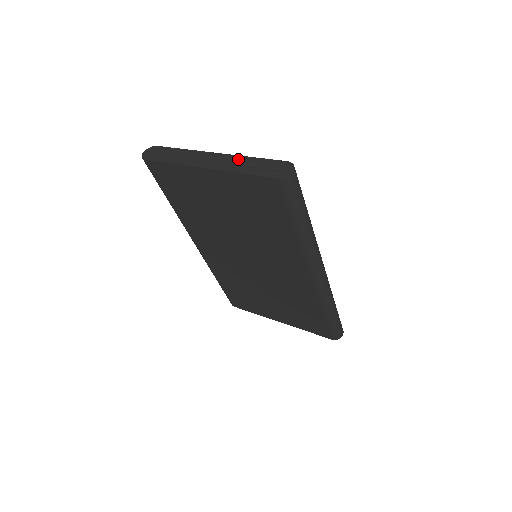
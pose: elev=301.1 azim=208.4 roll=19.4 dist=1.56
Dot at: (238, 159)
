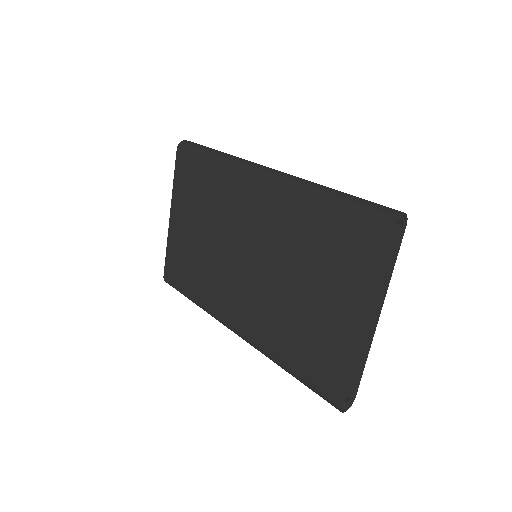
Dot at: occluded
